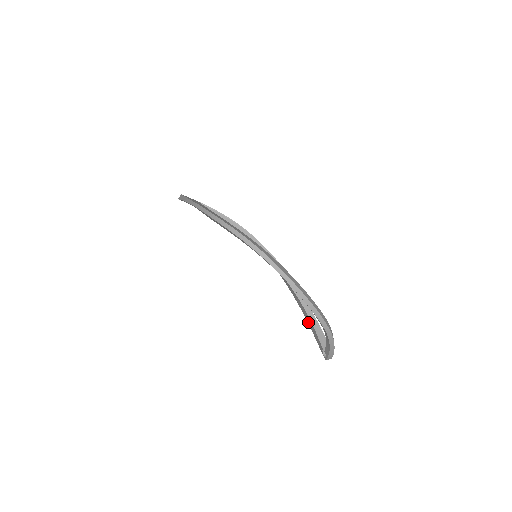
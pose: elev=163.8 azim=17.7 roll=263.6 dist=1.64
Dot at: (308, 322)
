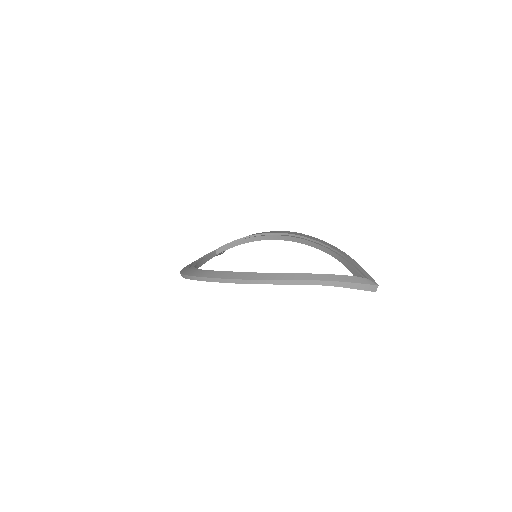
Dot at: occluded
